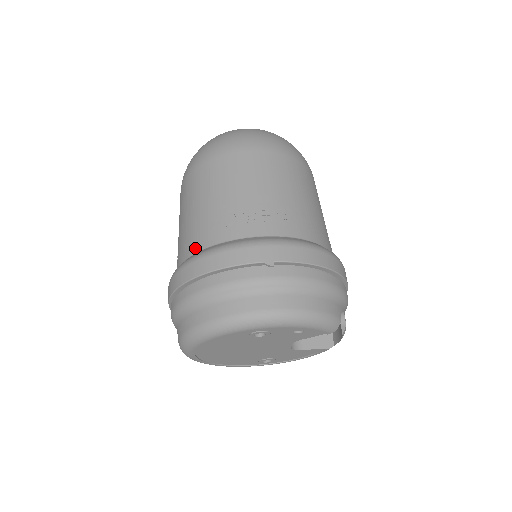
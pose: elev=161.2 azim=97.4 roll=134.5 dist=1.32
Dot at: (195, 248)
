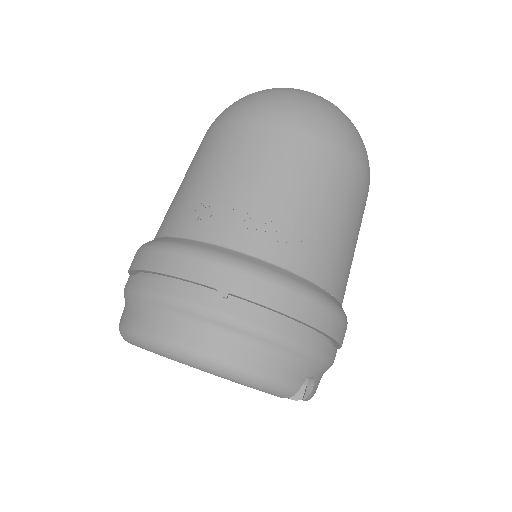
Dot at: (166, 230)
